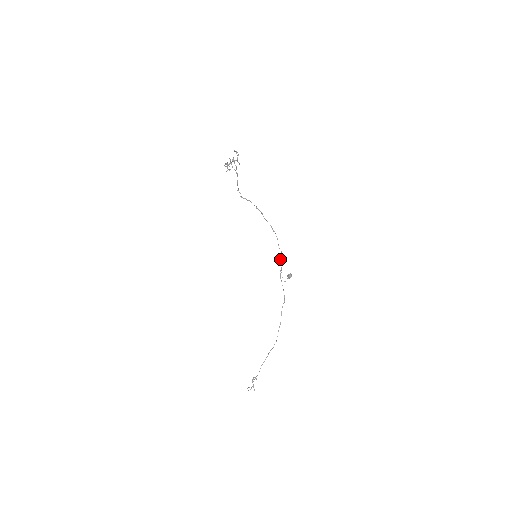
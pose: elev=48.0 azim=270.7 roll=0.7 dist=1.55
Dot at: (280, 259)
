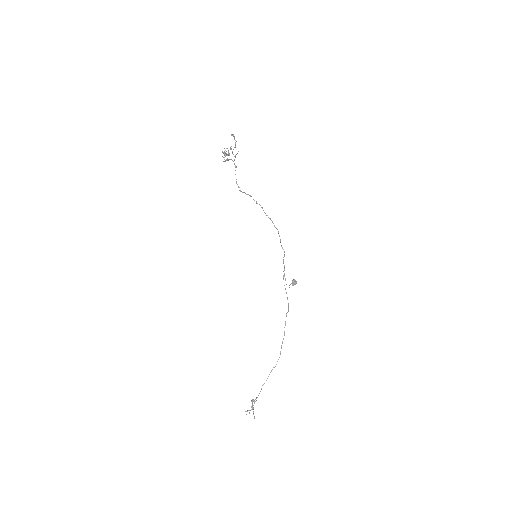
Dot at: (283, 261)
